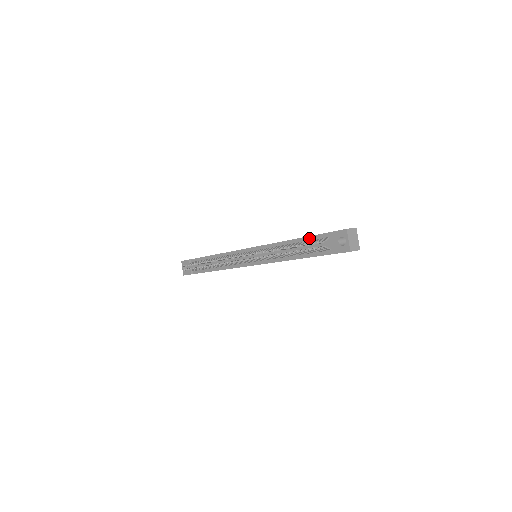
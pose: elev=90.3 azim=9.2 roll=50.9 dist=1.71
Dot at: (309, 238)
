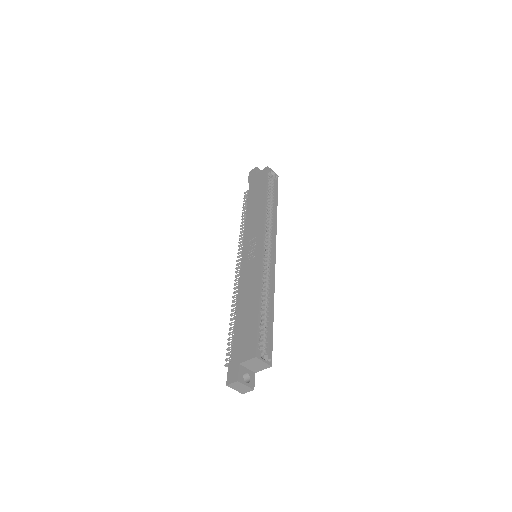
Dot at: (235, 336)
